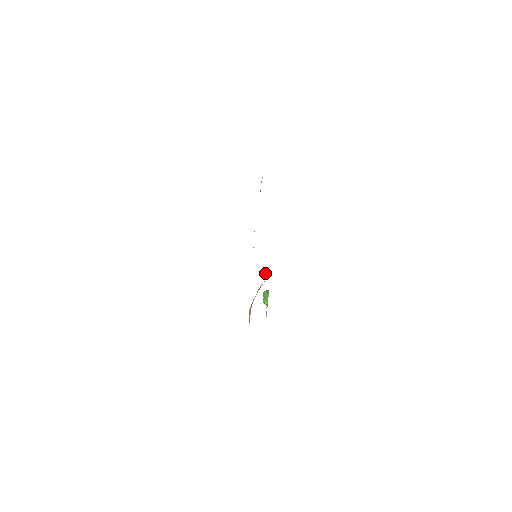
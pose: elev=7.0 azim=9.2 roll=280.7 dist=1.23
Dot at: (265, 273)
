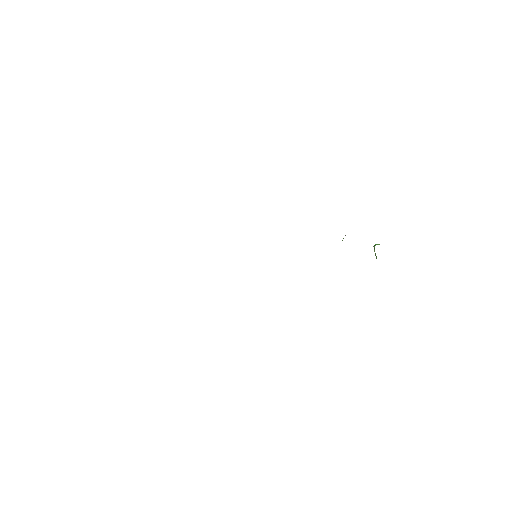
Dot at: occluded
